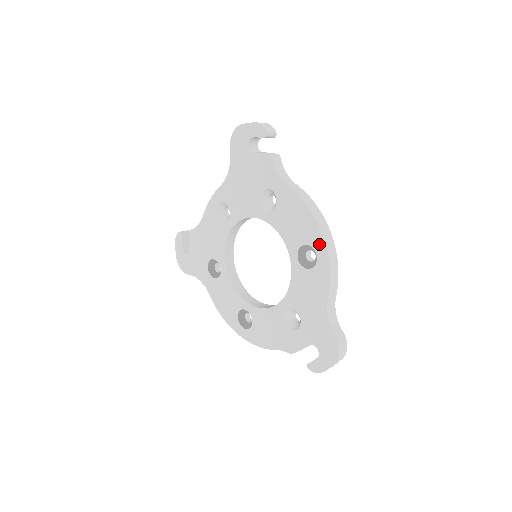
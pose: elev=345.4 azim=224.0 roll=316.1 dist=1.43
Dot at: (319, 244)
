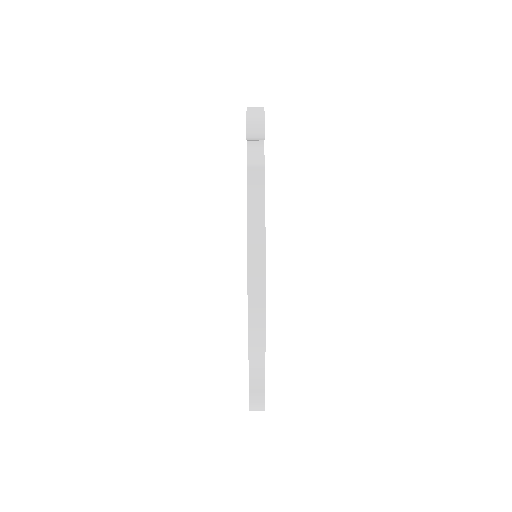
Dot at: occluded
